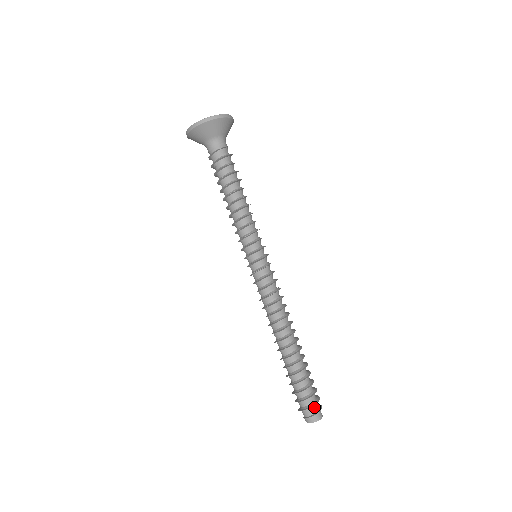
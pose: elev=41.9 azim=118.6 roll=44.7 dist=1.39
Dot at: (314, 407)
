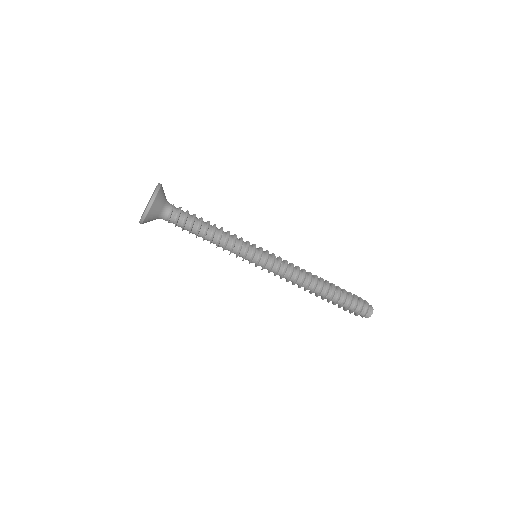
Dot at: (361, 314)
